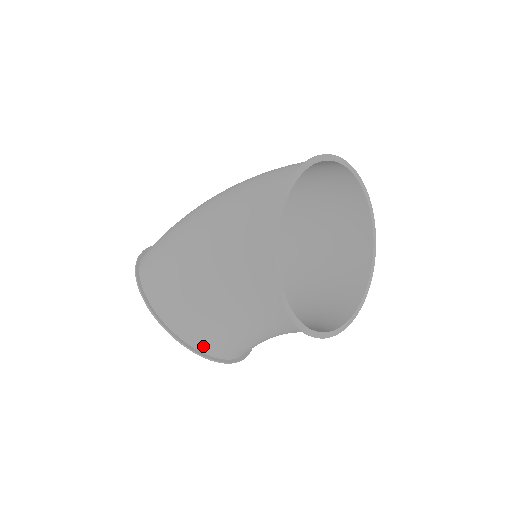
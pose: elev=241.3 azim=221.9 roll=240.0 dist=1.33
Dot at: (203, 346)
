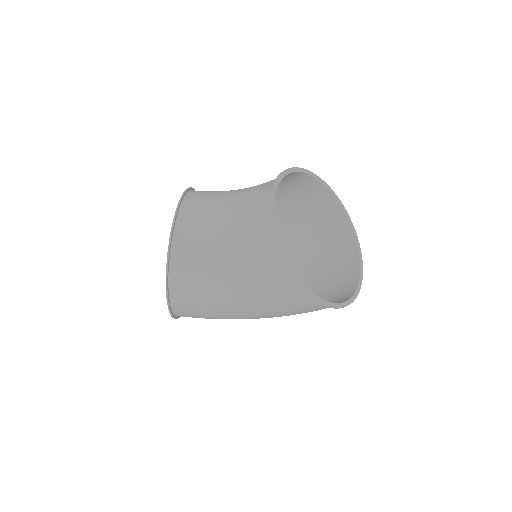
Dot at: (191, 197)
